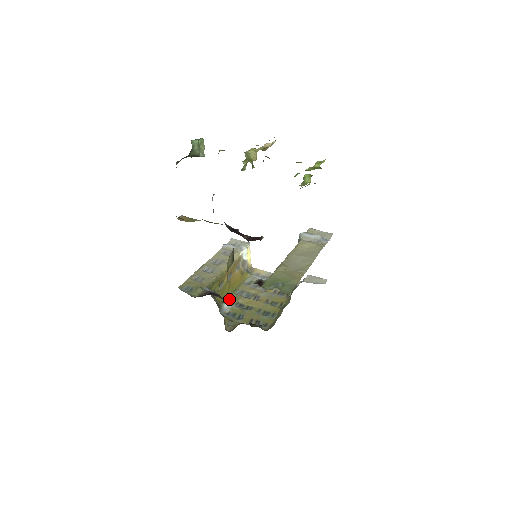
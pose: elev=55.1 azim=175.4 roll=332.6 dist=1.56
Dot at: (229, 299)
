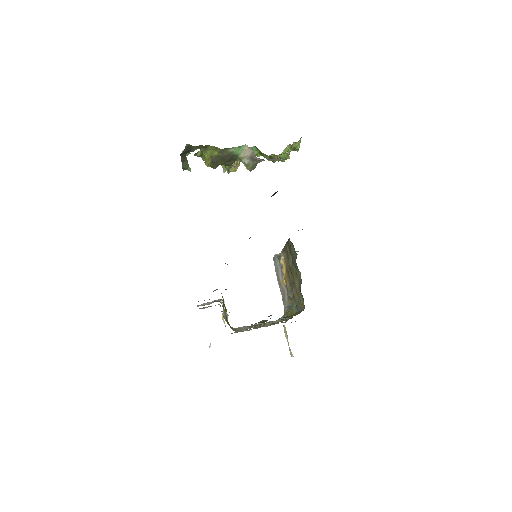
Dot at: occluded
